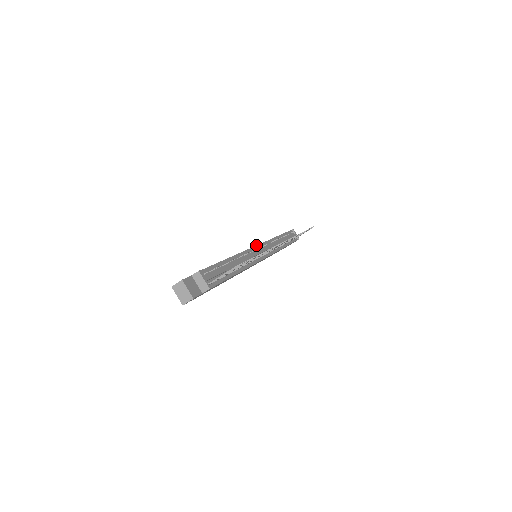
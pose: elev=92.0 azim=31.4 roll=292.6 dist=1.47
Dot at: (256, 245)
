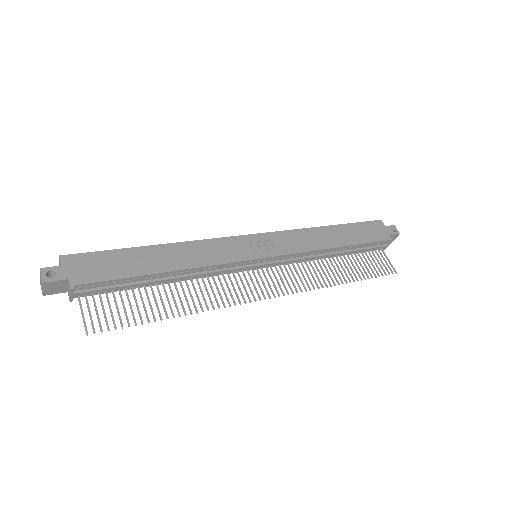
Dot at: (259, 258)
